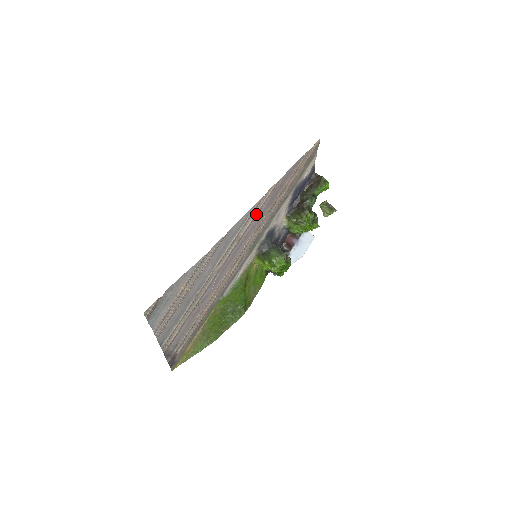
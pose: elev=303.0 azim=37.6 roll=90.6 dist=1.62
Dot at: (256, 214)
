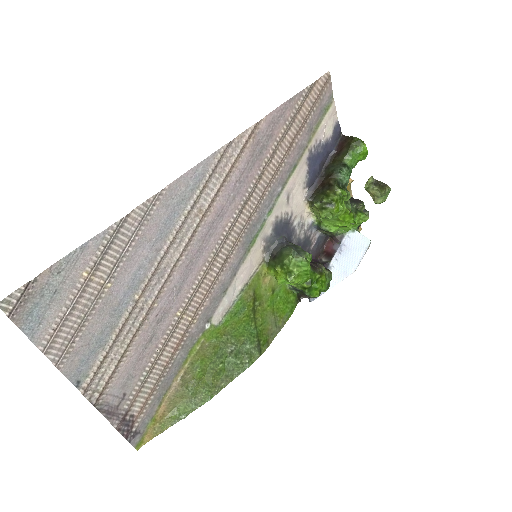
Dot at: (227, 174)
